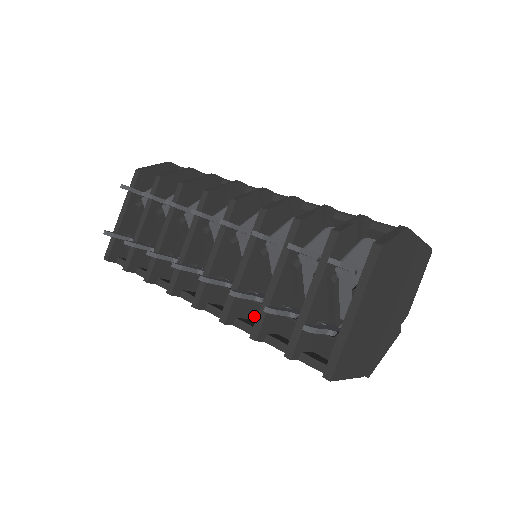
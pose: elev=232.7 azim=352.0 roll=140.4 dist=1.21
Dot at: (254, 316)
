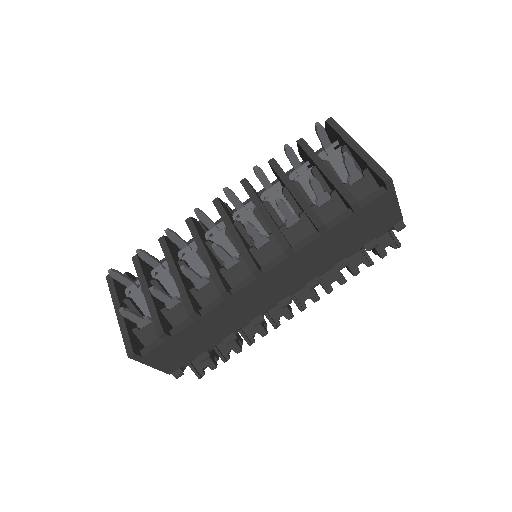
Dot at: occluded
